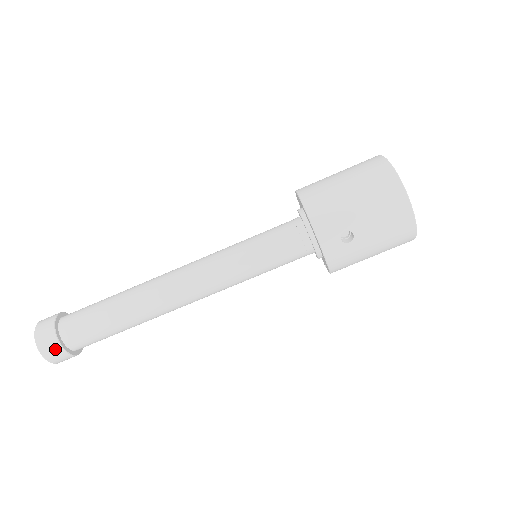
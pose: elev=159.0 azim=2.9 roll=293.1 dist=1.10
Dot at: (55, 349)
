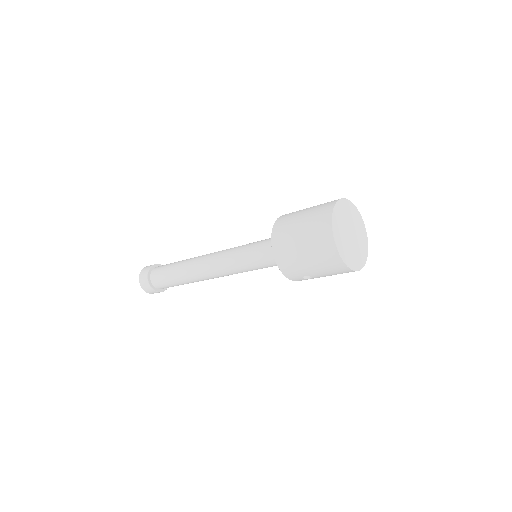
Dot at: (155, 292)
